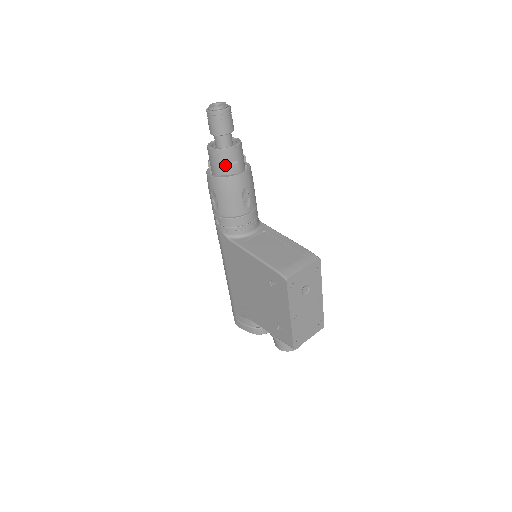
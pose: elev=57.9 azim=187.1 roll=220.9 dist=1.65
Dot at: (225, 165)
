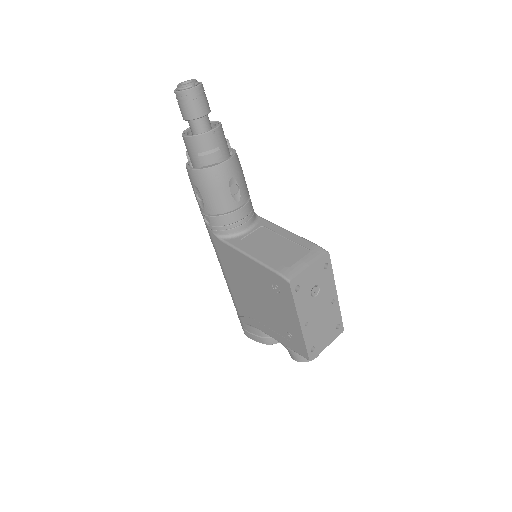
Dot at: (204, 154)
